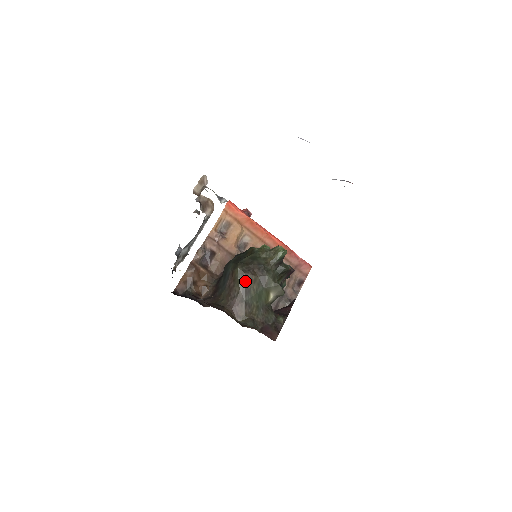
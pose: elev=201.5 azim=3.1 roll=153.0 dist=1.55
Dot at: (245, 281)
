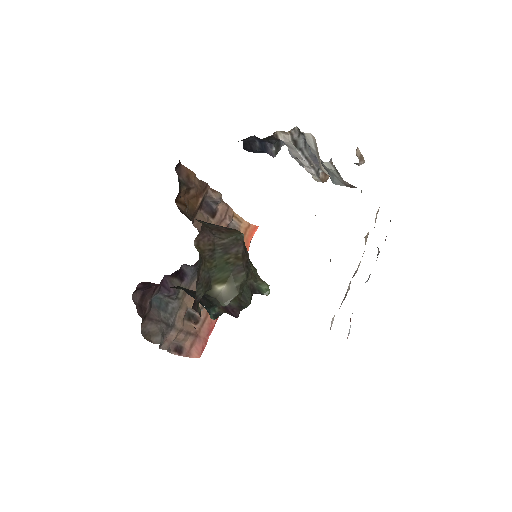
Dot at: (236, 244)
